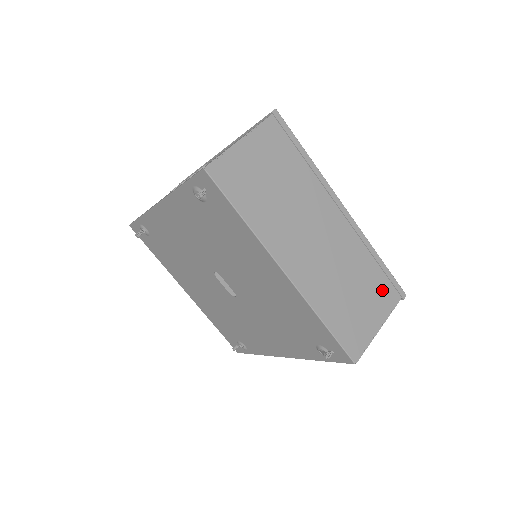
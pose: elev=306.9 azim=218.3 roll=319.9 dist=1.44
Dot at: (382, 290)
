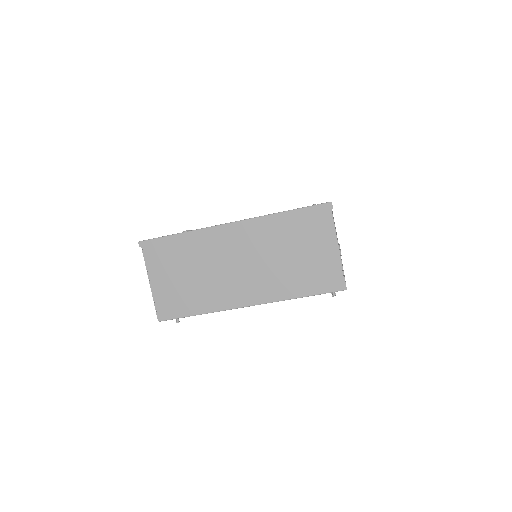
Dot at: (312, 225)
